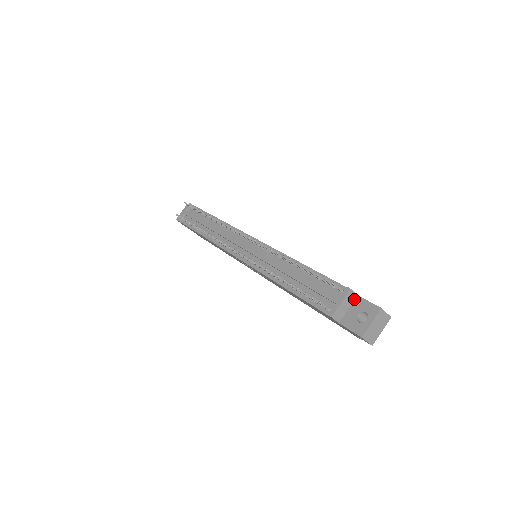
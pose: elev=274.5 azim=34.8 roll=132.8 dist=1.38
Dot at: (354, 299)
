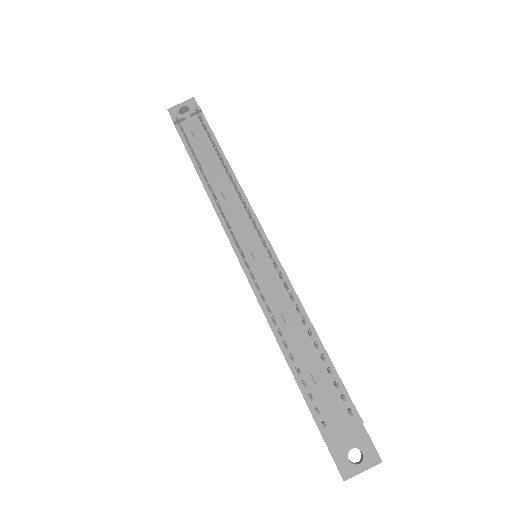
Dot at: (357, 426)
